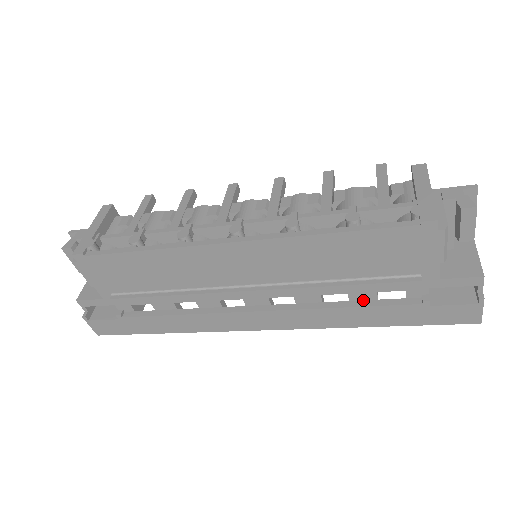
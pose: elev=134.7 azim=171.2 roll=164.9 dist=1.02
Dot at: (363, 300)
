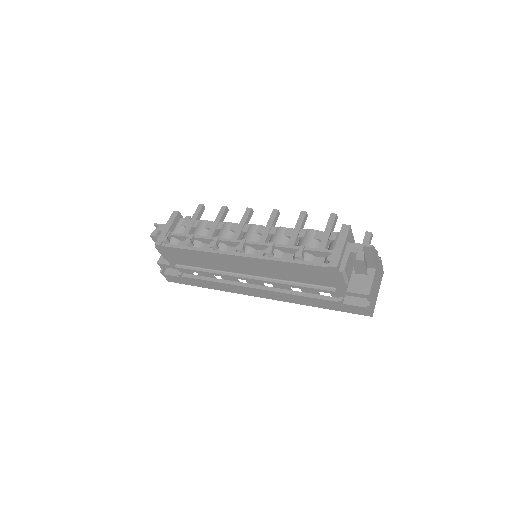
Dot at: (309, 293)
